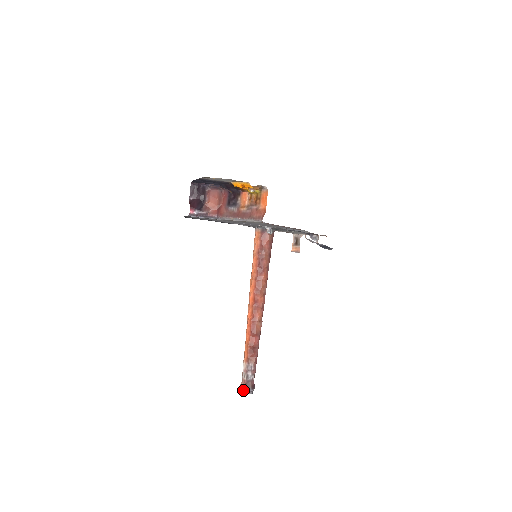
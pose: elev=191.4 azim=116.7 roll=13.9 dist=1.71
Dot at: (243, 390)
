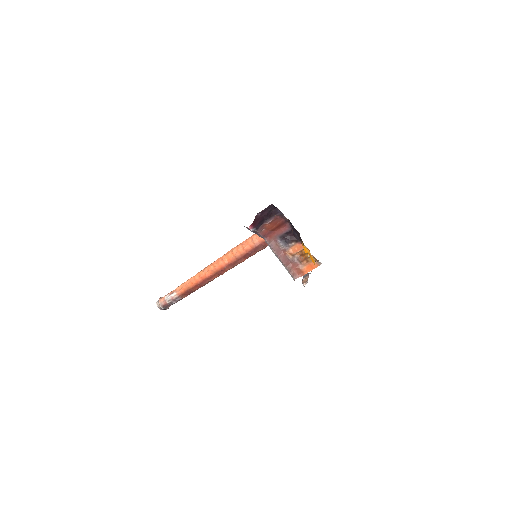
Dot at: (160, 307)
